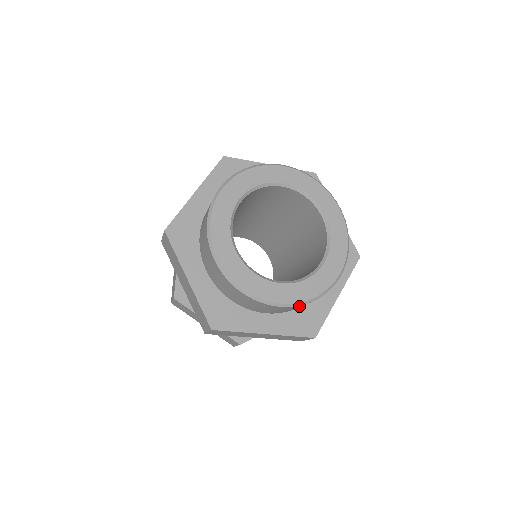
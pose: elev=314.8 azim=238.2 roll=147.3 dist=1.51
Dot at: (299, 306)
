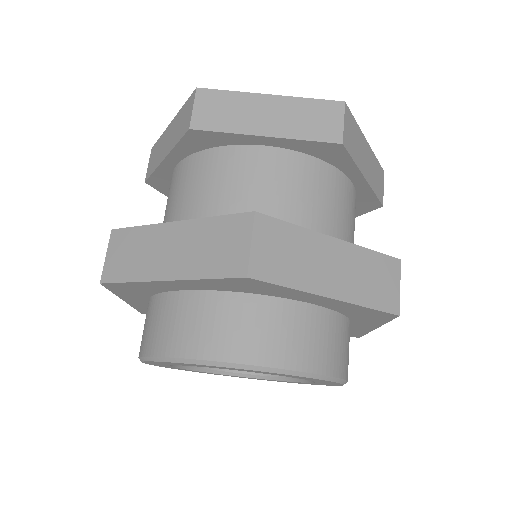
Dot at: occluded
